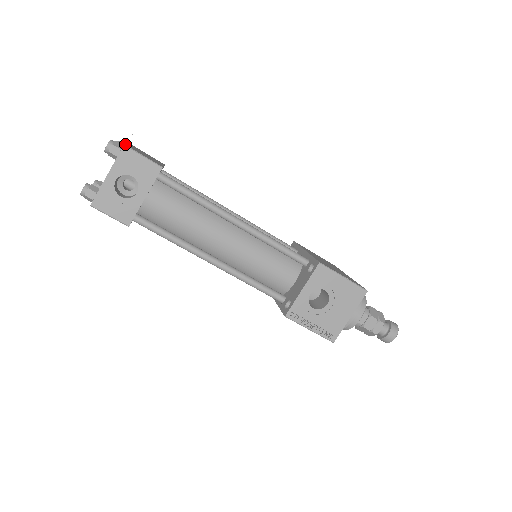
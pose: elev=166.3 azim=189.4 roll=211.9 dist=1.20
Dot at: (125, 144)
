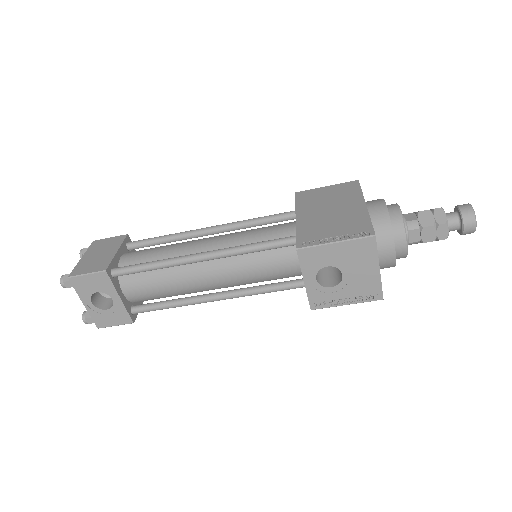
Dot at: (70, 273)
